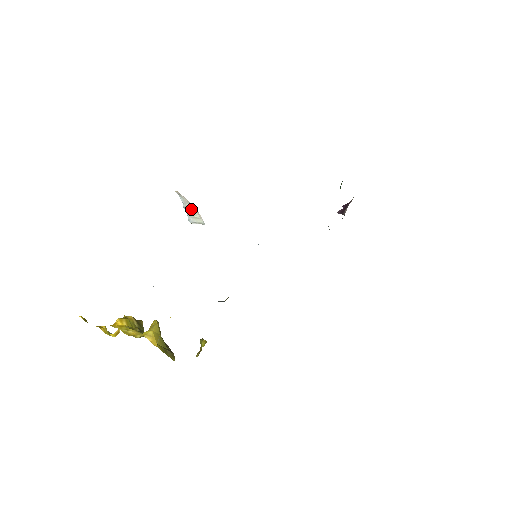
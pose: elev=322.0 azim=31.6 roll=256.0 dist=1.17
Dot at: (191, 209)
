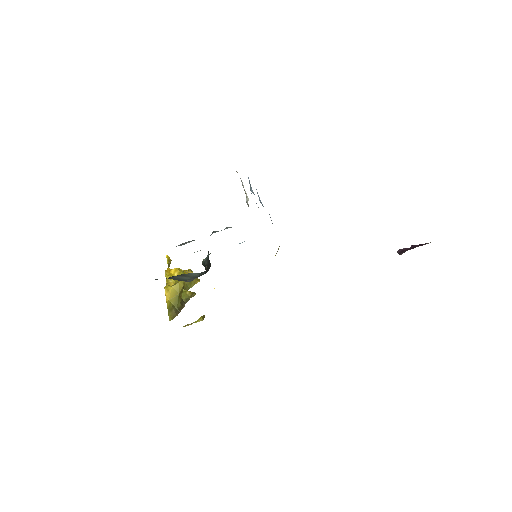
Dot at: (244, 190)
